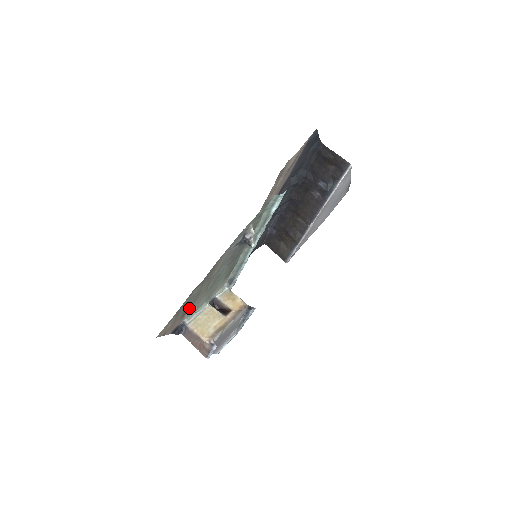
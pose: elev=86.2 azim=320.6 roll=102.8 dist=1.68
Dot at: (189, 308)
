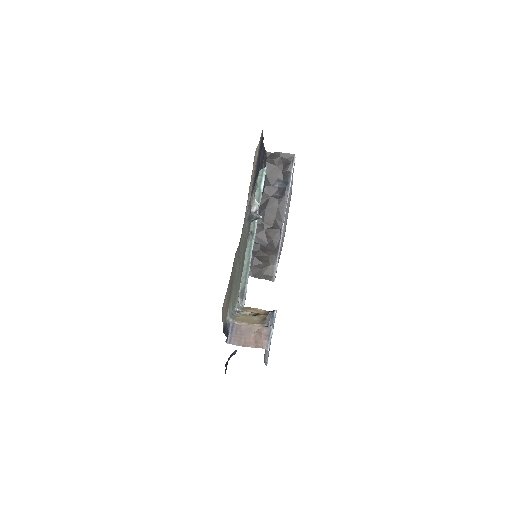
Dot at: (230, 294)
